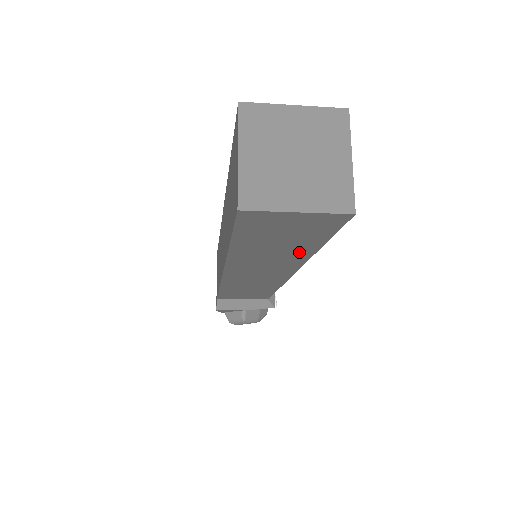
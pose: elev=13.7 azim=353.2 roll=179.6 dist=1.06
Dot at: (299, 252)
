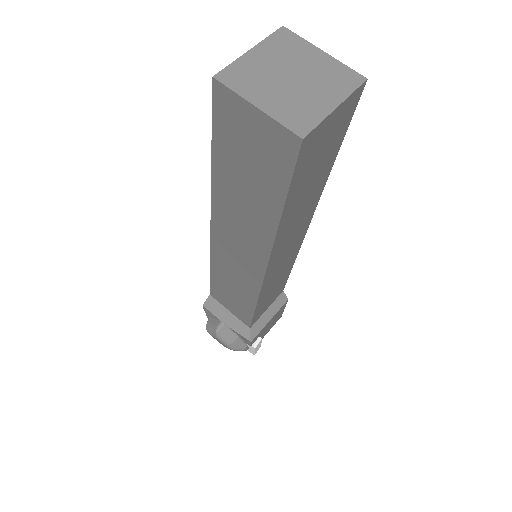
Dot at: (266, 213)
